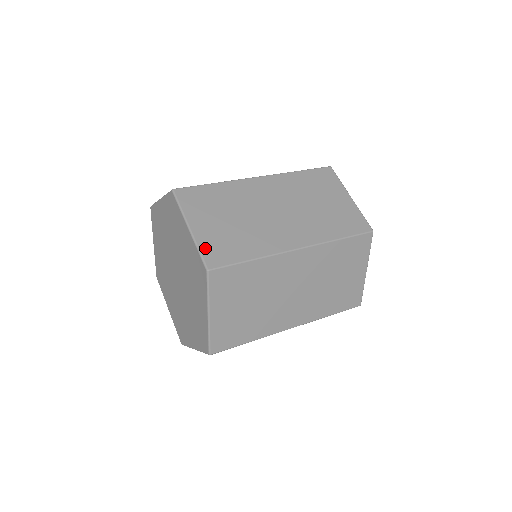
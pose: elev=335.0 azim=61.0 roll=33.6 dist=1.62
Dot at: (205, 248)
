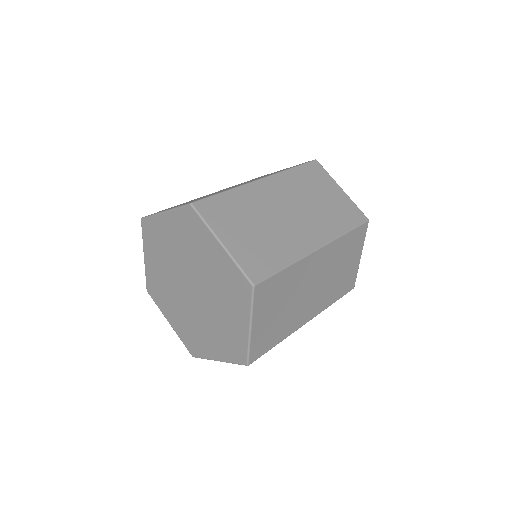
Dot at: occluded
